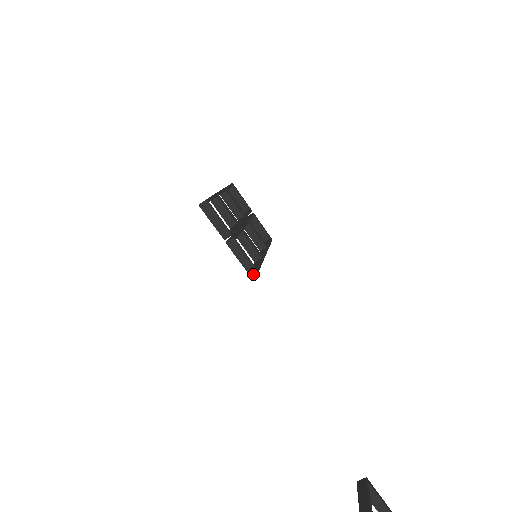
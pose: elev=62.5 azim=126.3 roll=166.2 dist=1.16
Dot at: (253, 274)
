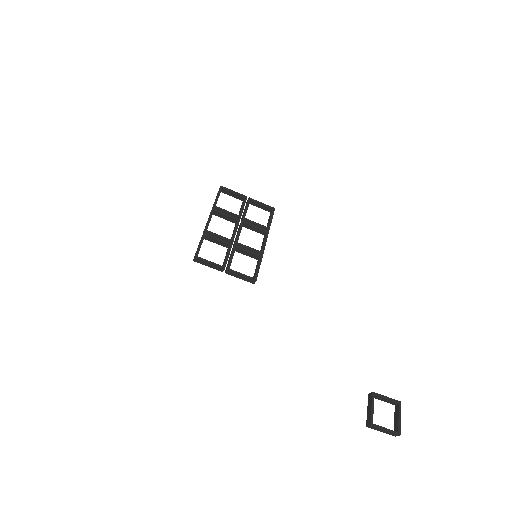
Dot at: (254, 283)
